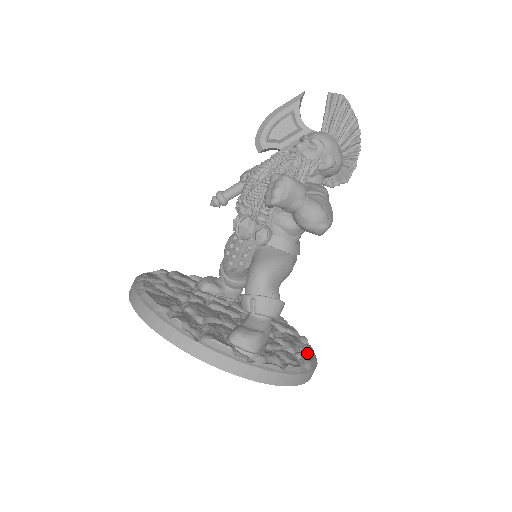
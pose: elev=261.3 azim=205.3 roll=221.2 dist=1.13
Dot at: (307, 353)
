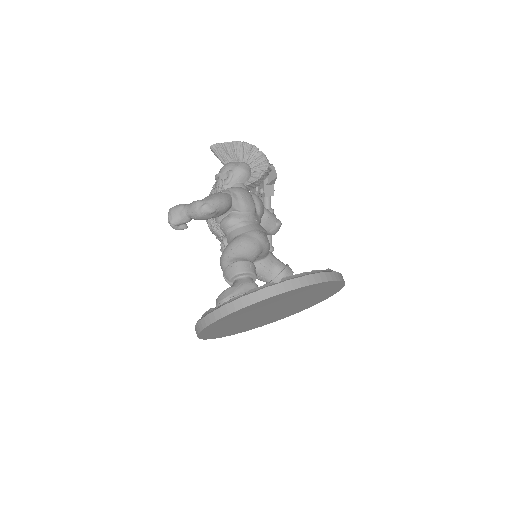
Dot at: occluded
